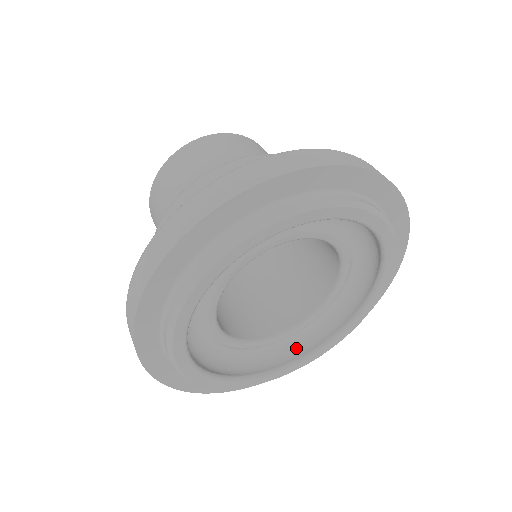
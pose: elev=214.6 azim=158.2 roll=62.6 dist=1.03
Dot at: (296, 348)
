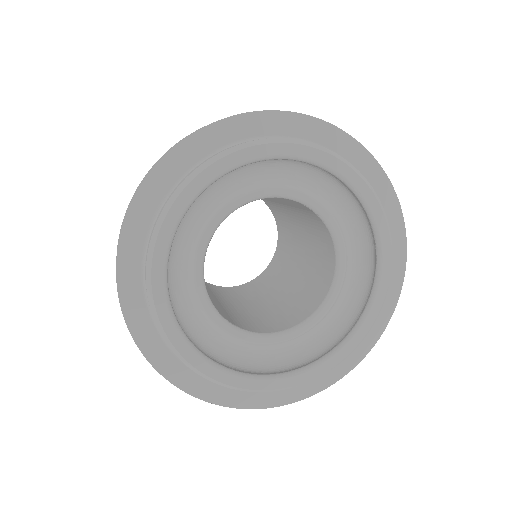
Dot at: (362, 297)
